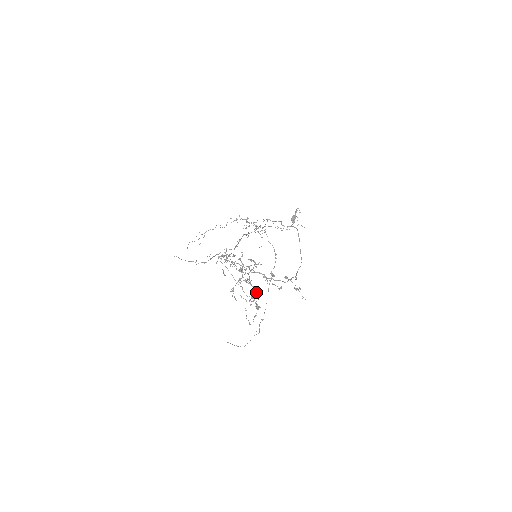
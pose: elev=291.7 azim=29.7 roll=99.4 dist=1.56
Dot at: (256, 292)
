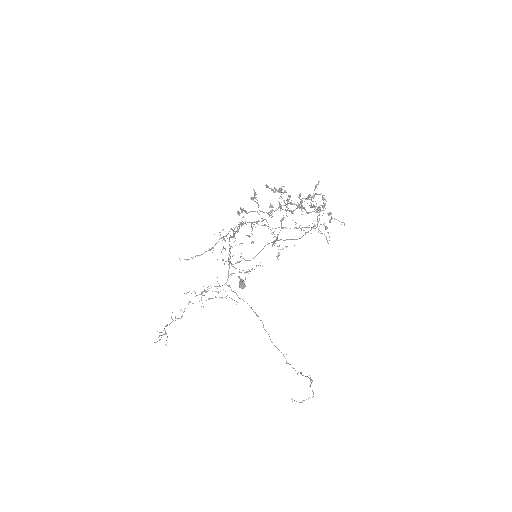
Dot at: (309, 194)
